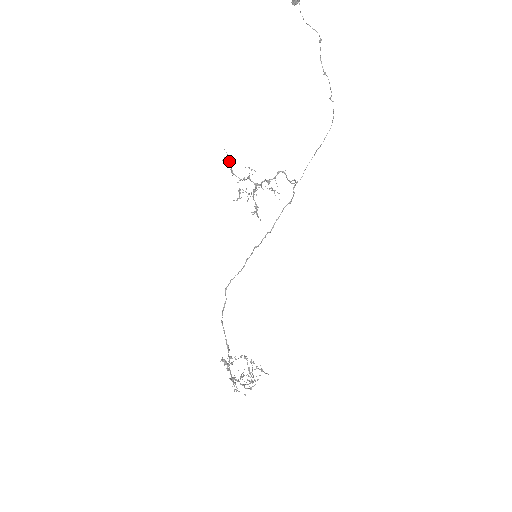
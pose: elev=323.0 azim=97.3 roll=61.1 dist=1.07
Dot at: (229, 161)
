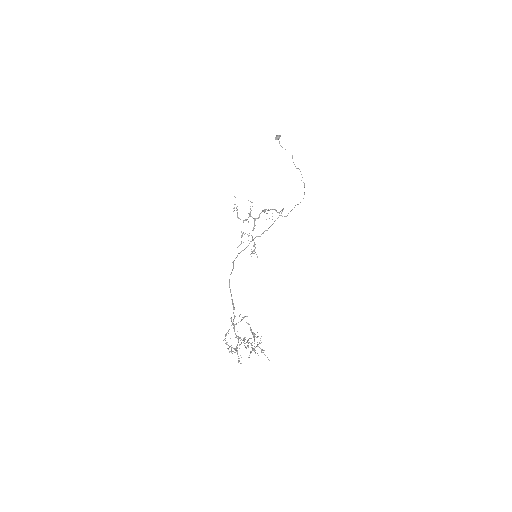
Dot at: (236, 207)
